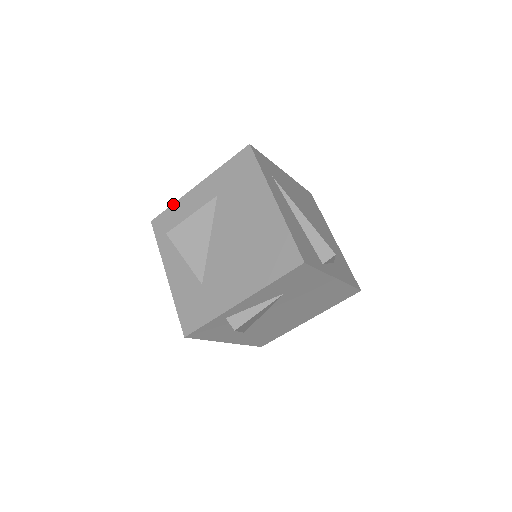
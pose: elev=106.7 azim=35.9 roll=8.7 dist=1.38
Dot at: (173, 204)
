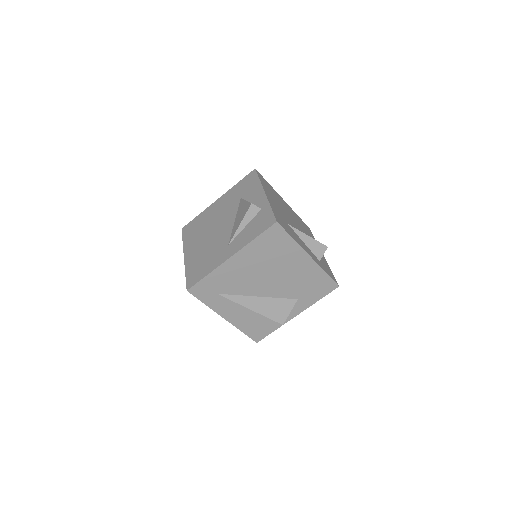
Dot at: (183, 242)
